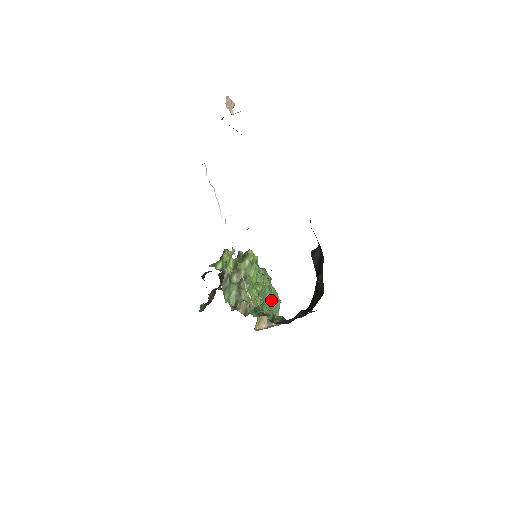
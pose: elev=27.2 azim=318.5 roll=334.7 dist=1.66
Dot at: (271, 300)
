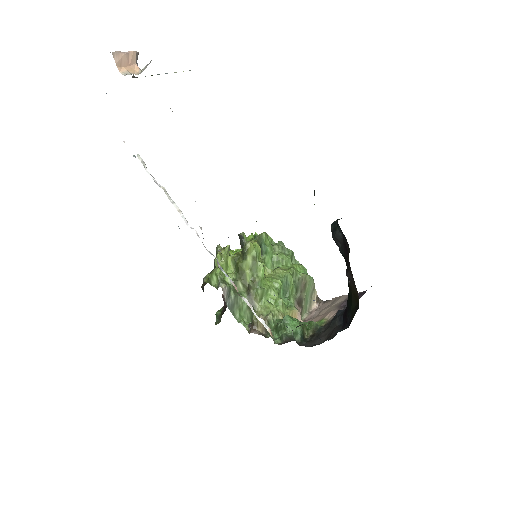
Dot at: (299, 285)
